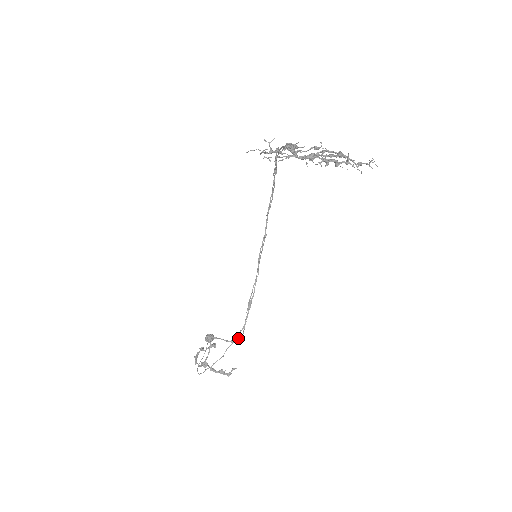
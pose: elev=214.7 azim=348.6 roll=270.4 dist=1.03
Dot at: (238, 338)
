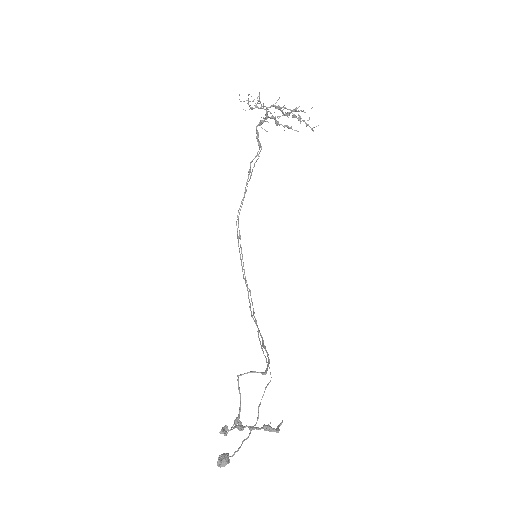
Dot at: (267, 384)
